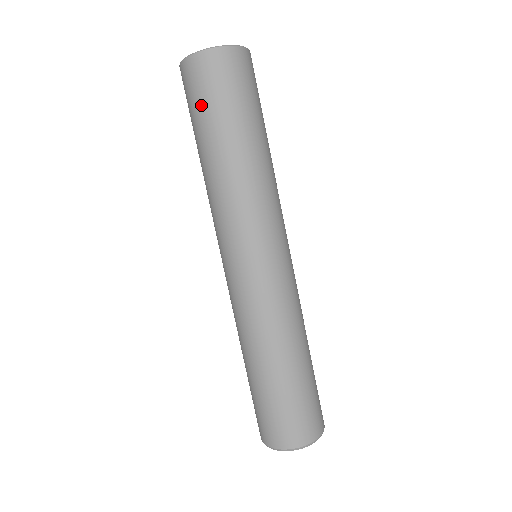
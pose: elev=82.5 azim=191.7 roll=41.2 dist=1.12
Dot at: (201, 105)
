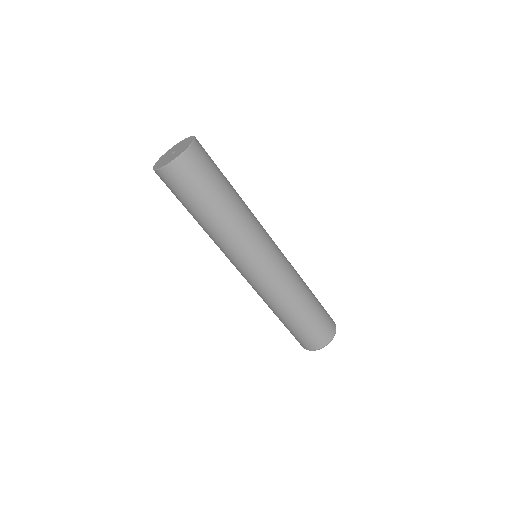
Dot at: occluded
